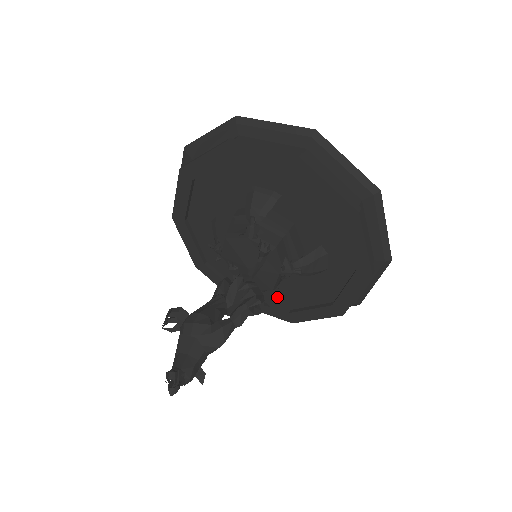
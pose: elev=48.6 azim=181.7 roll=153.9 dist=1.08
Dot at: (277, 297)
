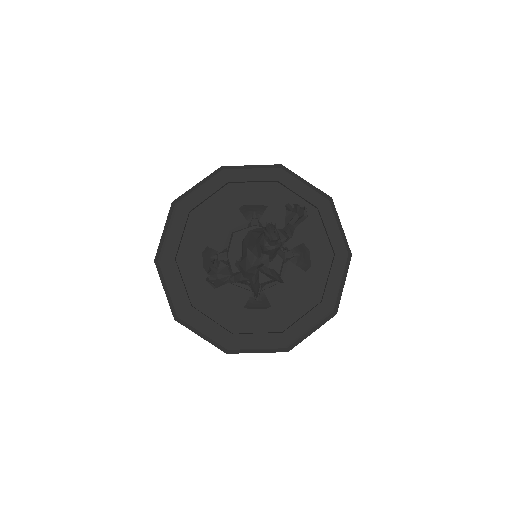
Dot at: (268, 321)
